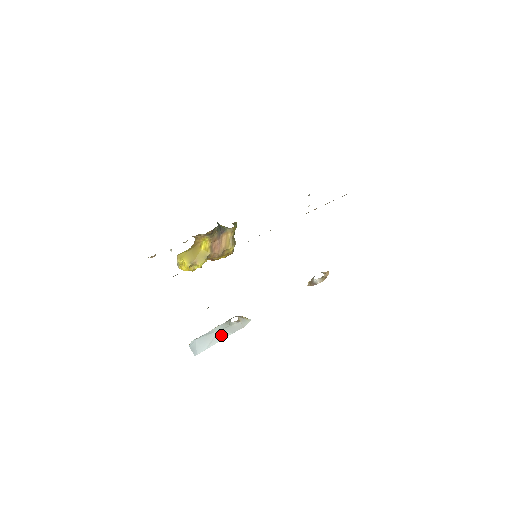
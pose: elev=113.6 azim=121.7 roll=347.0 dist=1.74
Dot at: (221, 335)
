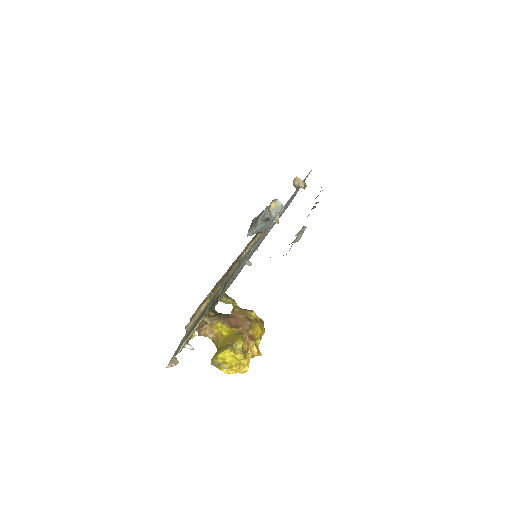
Dot at: (271, 220)
